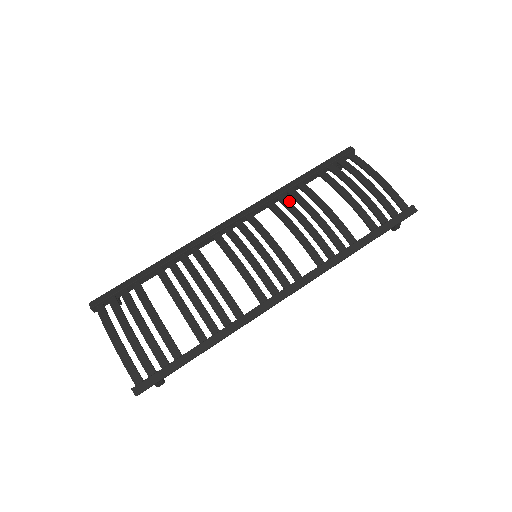
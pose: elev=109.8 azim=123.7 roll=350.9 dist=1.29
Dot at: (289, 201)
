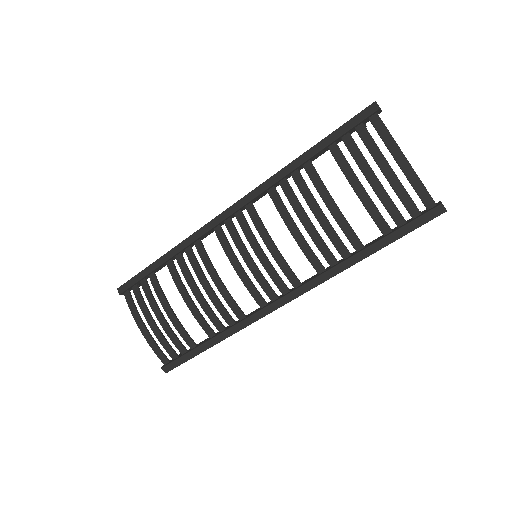
Dot at: (291, 190)
